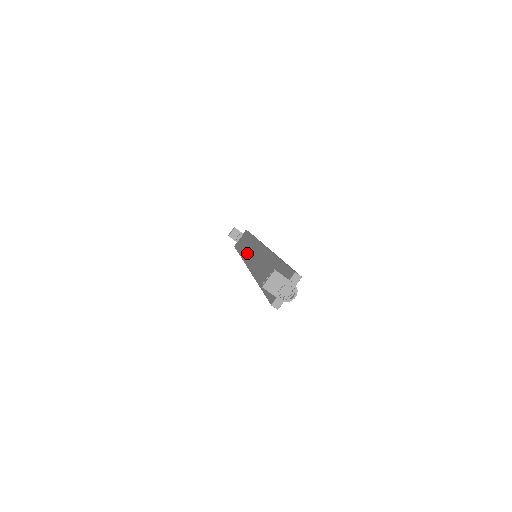
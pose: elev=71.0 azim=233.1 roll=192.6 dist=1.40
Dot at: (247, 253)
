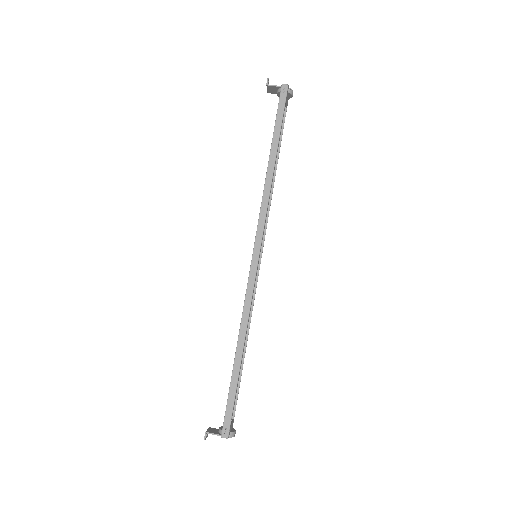
Dot at: occluded
